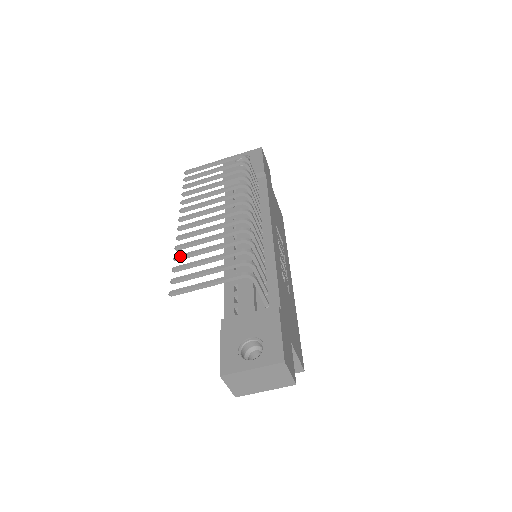
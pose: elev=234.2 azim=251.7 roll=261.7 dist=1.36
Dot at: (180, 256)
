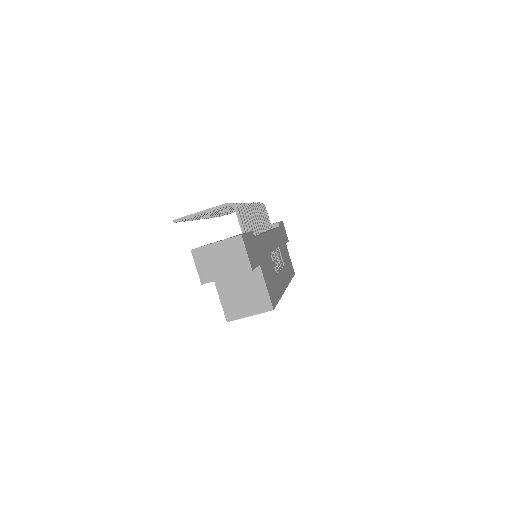
Dot at: occluded
